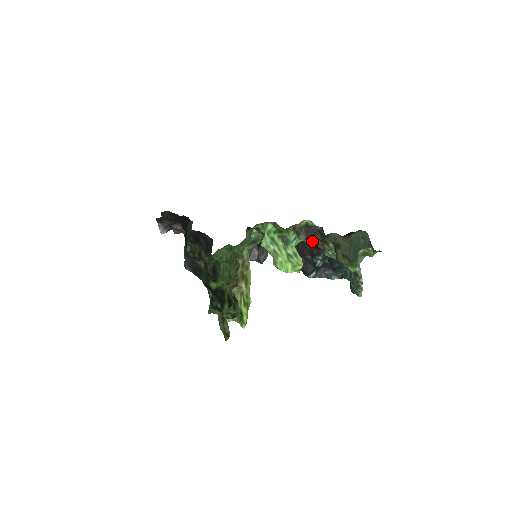
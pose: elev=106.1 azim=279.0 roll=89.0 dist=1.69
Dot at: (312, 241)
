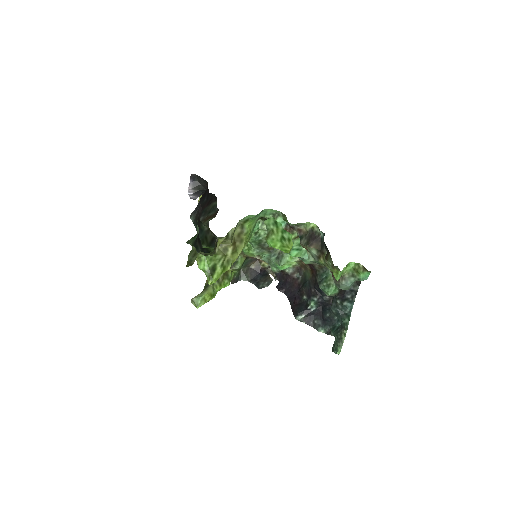
Dot at: (311, 248)
